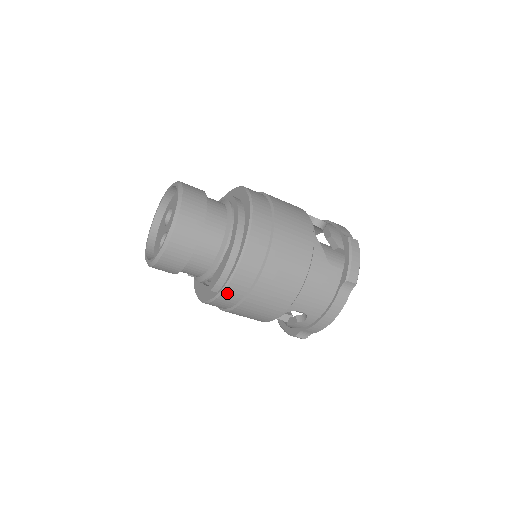
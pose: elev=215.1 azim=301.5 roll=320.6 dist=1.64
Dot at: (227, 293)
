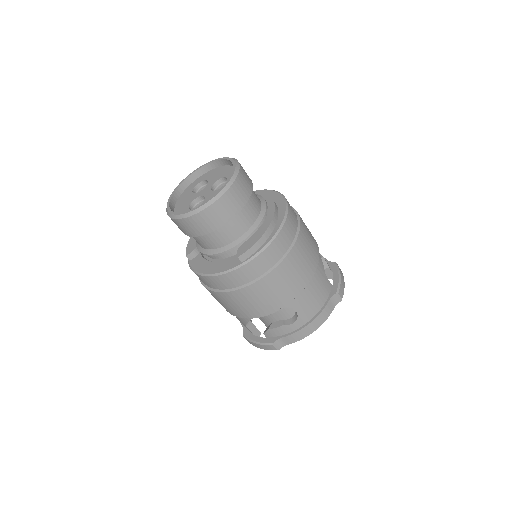
Dot at: (252, 264)
